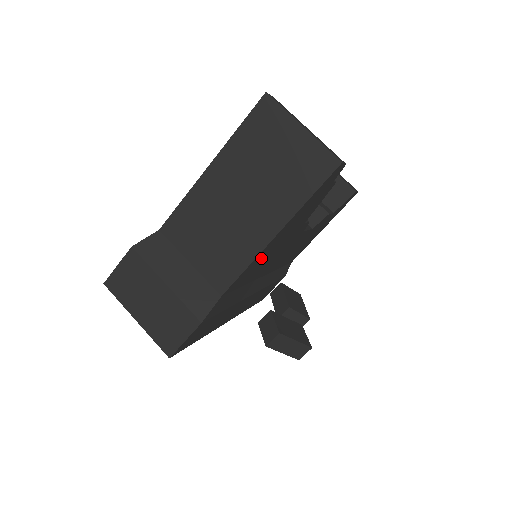
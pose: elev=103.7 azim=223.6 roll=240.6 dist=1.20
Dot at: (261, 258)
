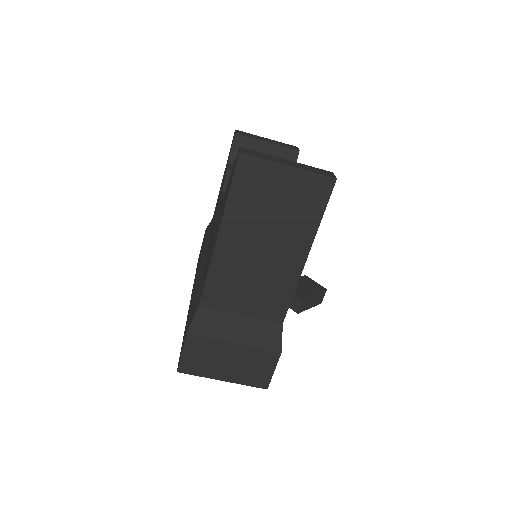
Dot at: occluded
